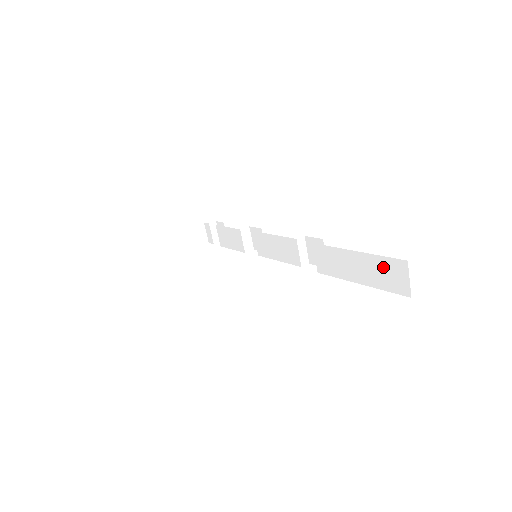
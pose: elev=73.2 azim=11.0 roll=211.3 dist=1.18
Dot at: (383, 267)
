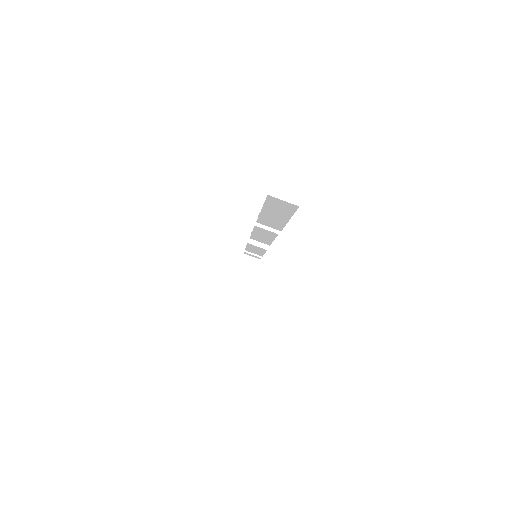
Dot at: (274, 206)
